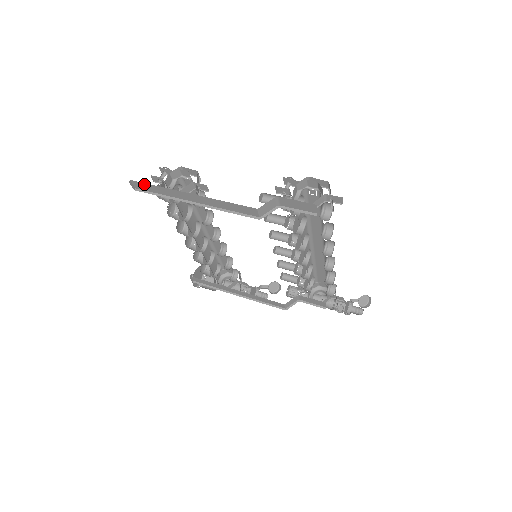
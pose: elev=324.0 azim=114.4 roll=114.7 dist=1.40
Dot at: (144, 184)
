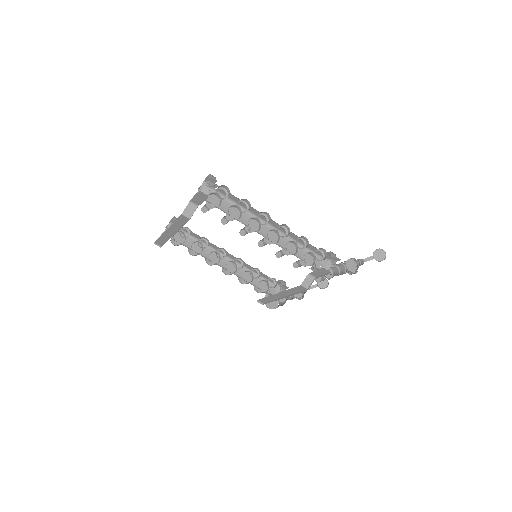
Dot at: (158, 240)
